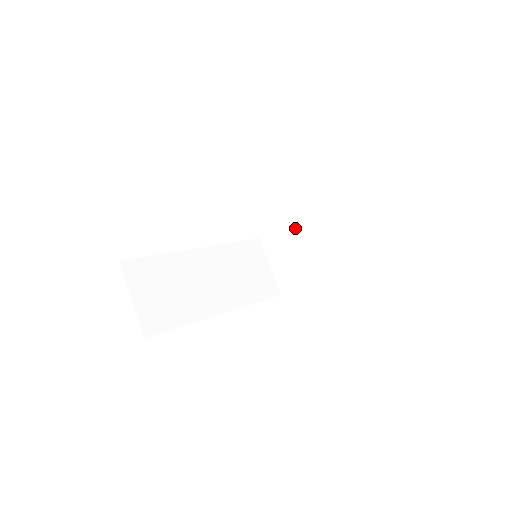
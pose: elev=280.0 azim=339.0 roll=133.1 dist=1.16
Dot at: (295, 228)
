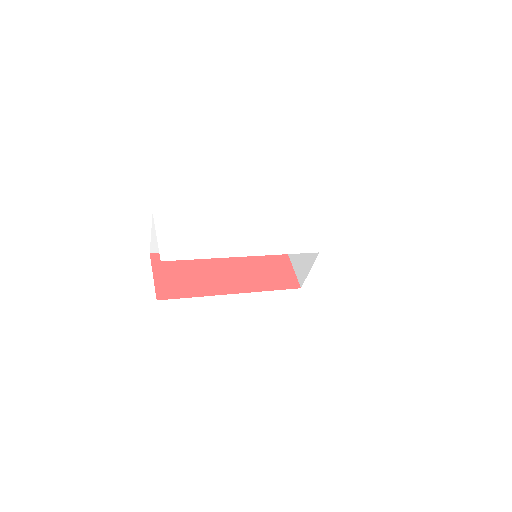
Dot at: occluded
